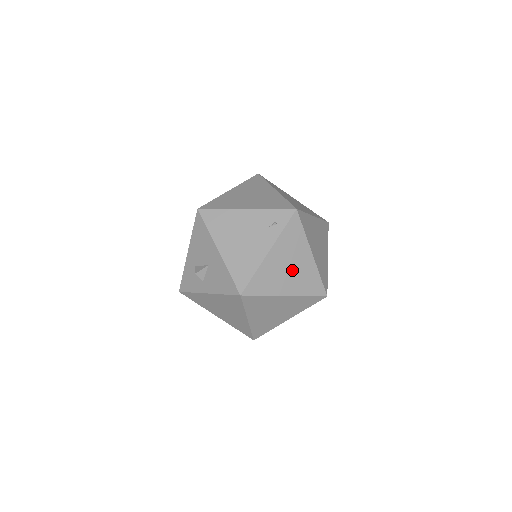
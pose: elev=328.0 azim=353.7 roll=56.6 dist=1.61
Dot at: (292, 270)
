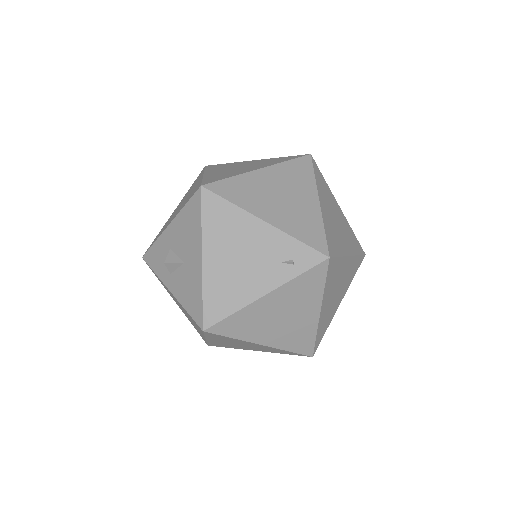
Dot at: (284, 321)
